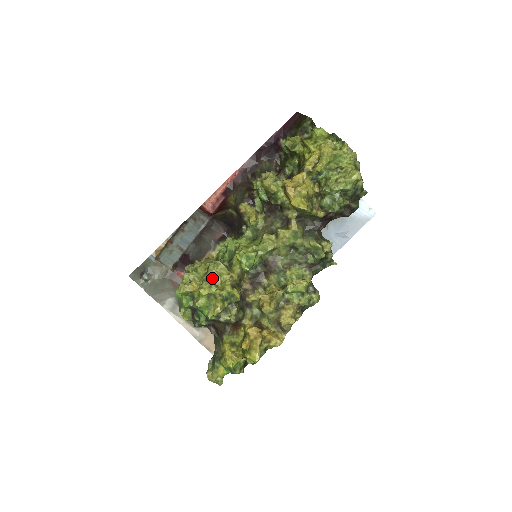
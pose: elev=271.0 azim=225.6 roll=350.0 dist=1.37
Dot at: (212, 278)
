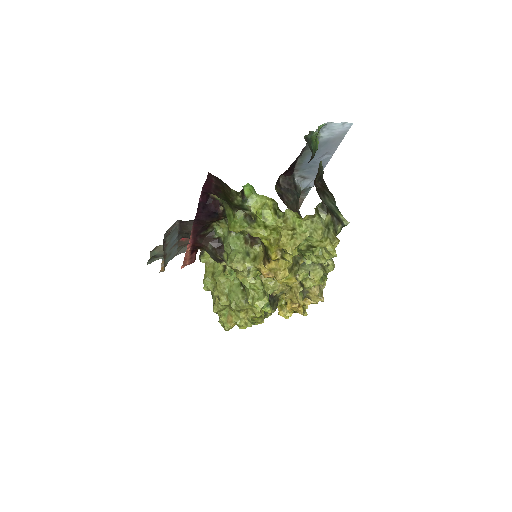
Dot at: (240, 311)
